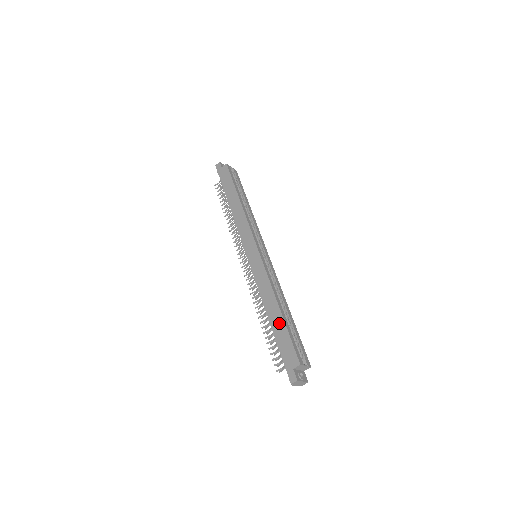
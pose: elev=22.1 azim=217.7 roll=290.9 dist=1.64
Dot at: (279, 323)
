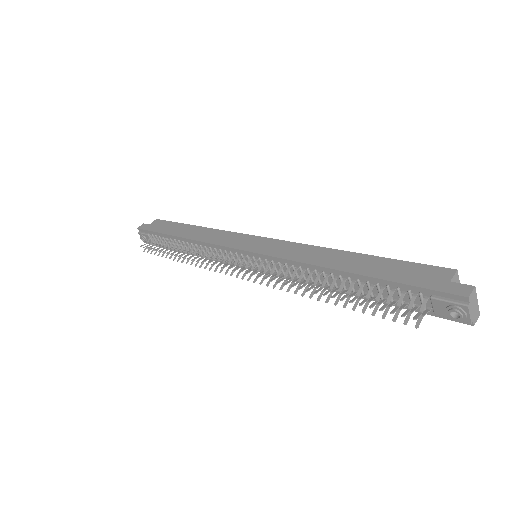
Dot at: (366, 262)
